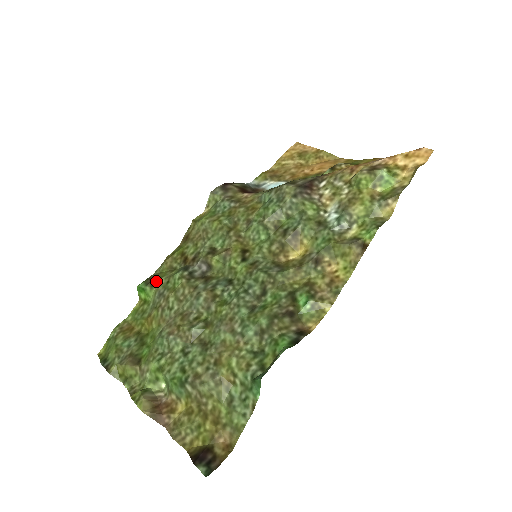
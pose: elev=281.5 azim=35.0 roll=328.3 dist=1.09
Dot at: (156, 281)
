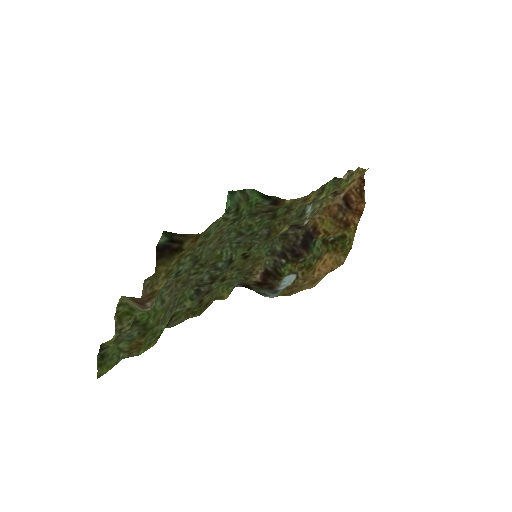
Dot at: (172, 316)
